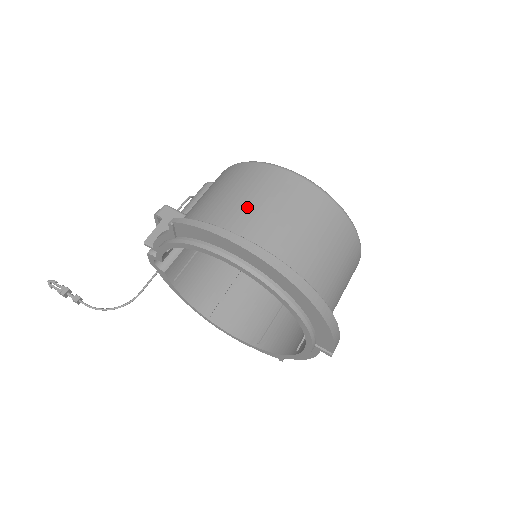
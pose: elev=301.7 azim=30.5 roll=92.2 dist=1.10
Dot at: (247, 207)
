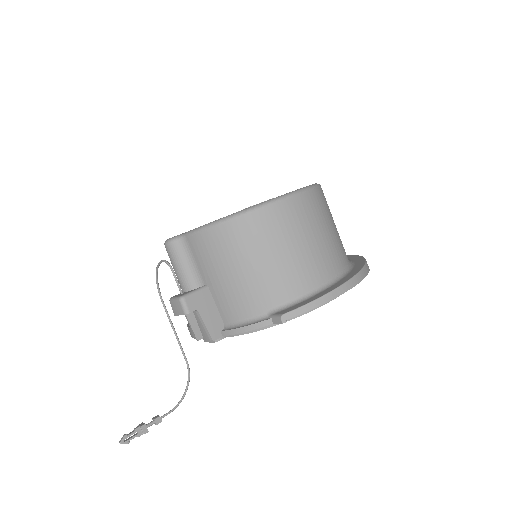
Dot at: (303, 255)
